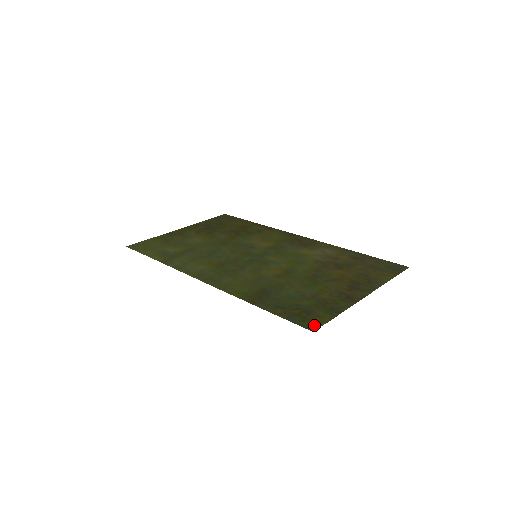
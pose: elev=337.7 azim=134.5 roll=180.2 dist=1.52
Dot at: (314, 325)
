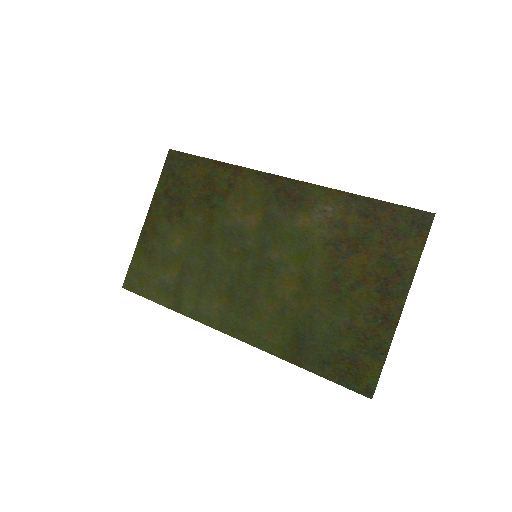
Dot at: (369, 387)
